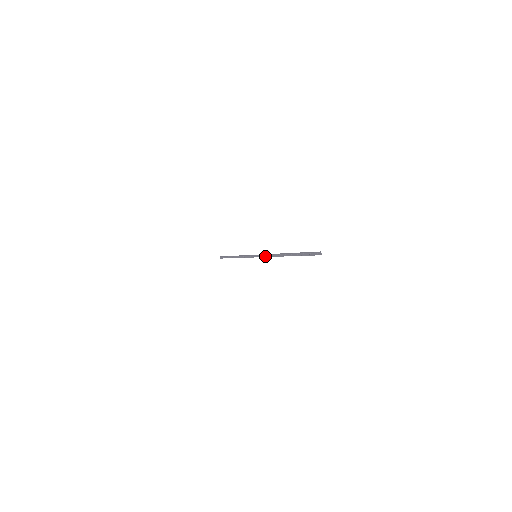
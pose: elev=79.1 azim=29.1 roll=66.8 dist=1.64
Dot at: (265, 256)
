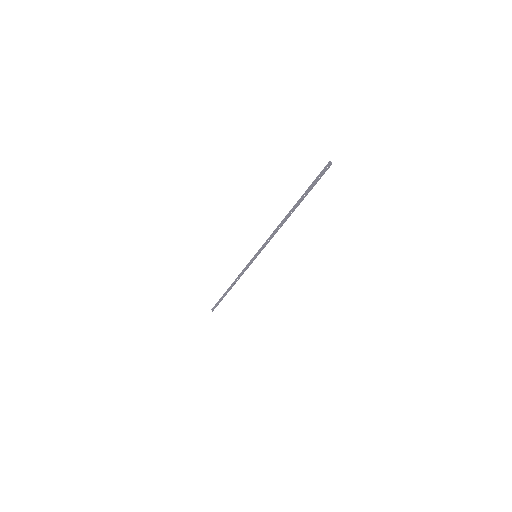
Dot at: (267, 243)
